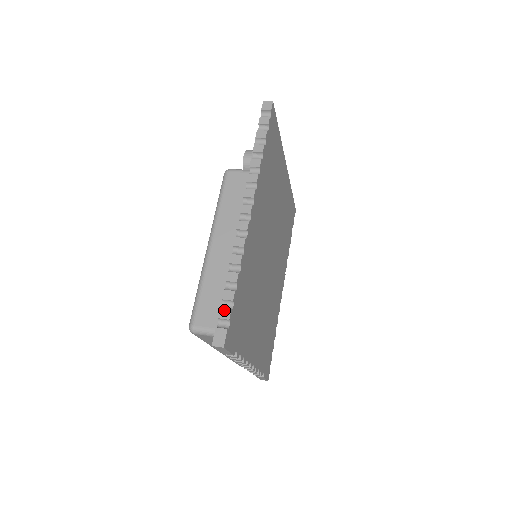
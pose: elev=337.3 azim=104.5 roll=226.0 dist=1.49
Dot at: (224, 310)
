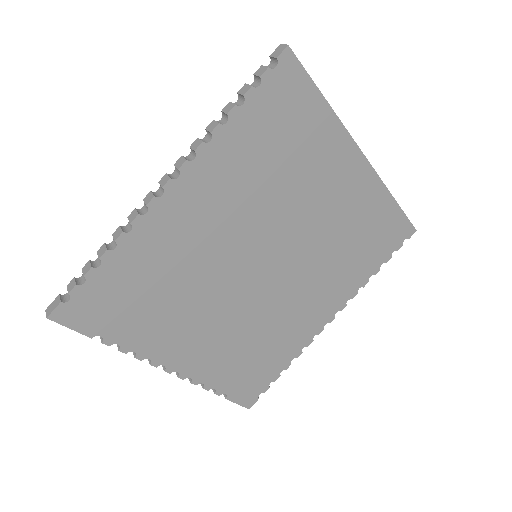
Dot at: (74, 281)
